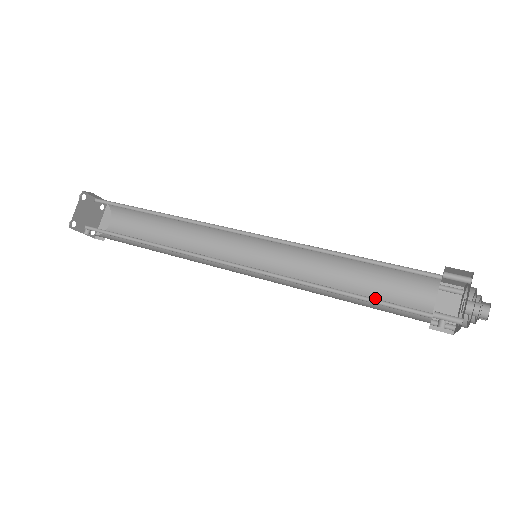
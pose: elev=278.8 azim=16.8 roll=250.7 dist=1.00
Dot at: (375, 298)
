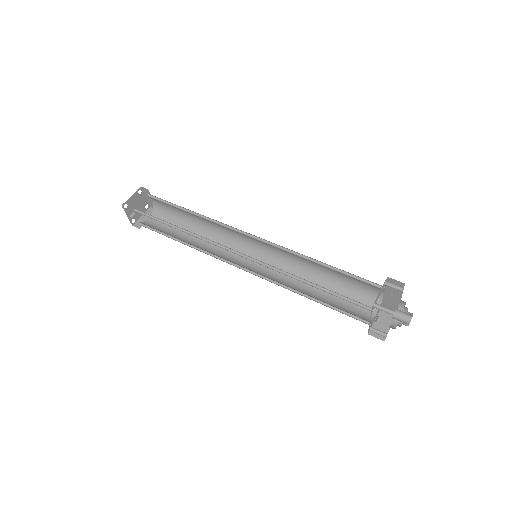
Dot at: (334, 303)
